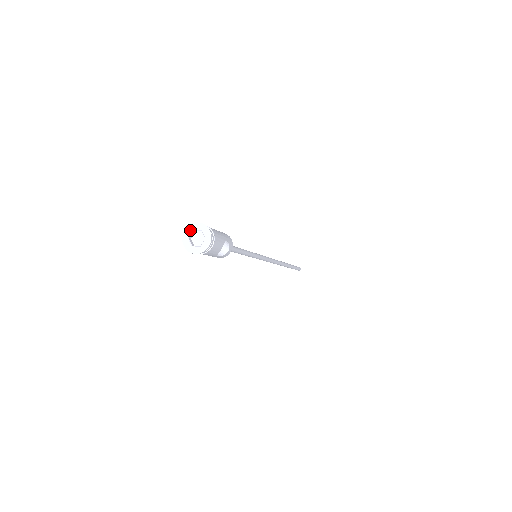
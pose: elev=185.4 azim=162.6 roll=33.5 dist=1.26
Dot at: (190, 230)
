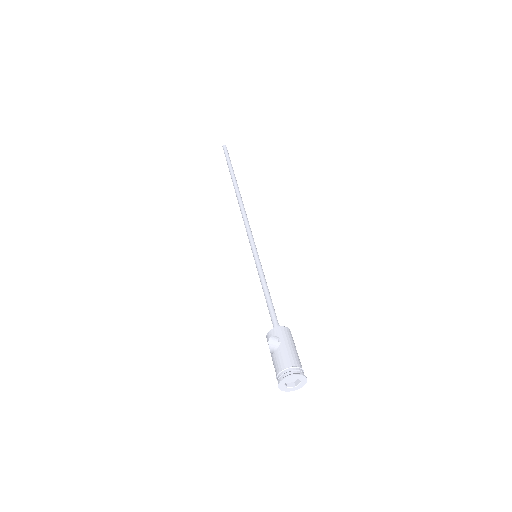
Dot at: (287, 380)
